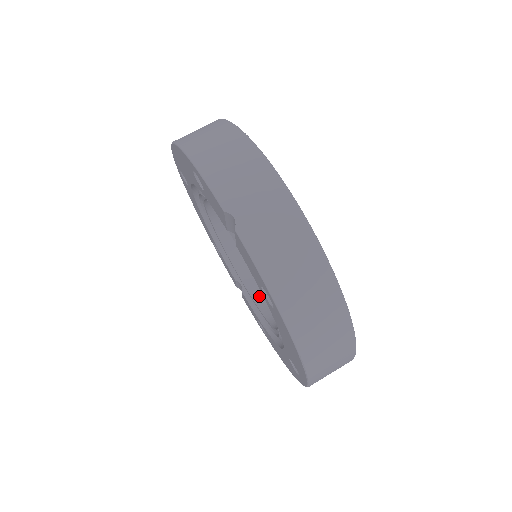
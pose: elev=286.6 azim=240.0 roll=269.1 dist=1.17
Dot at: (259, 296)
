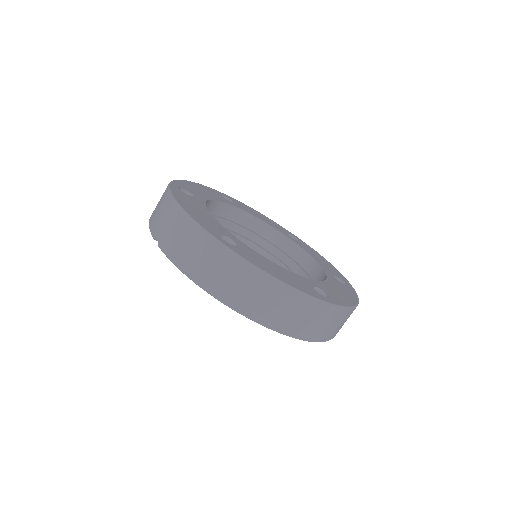
Dot at: occluded
